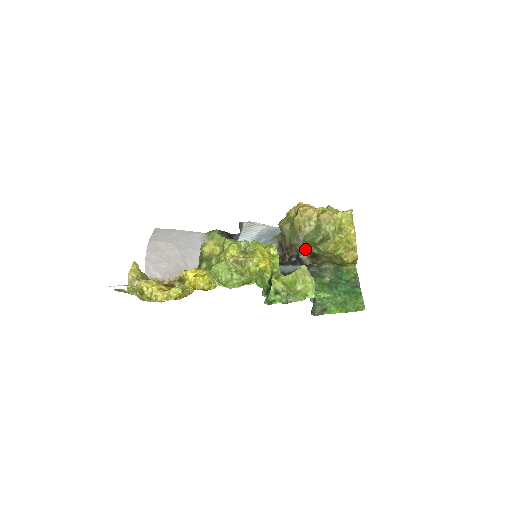
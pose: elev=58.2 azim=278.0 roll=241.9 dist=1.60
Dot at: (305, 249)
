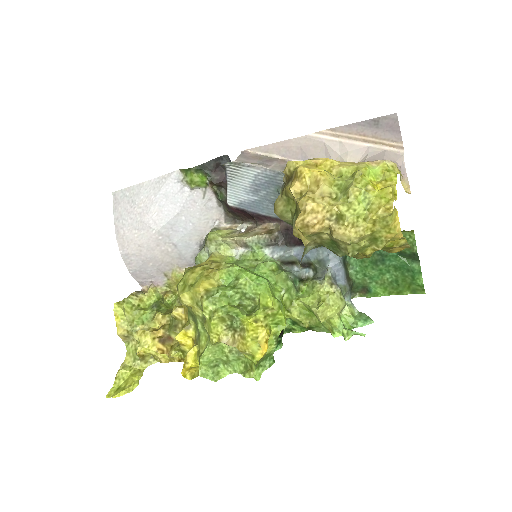
Dot at: occluded
